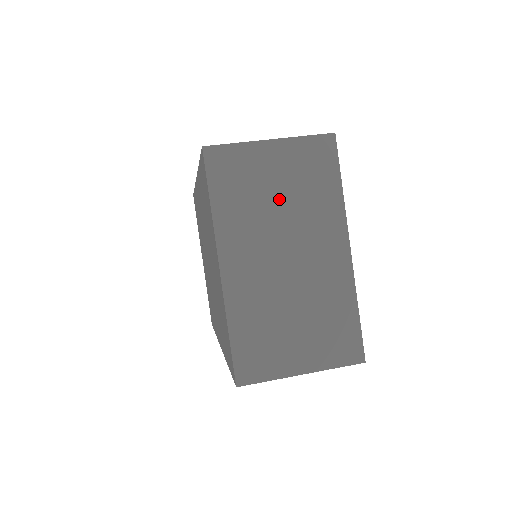
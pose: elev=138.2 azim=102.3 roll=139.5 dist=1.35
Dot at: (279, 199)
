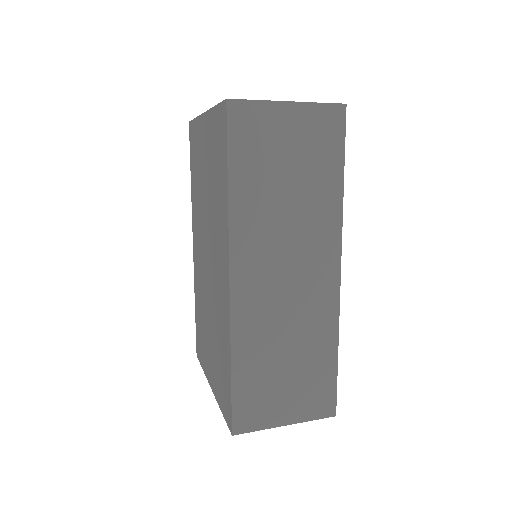
Dot at: occluded
